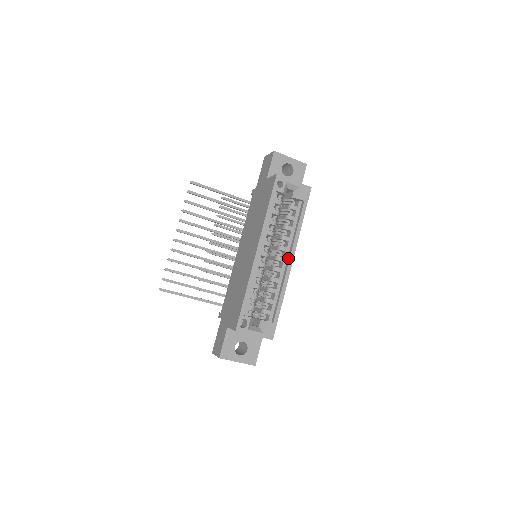
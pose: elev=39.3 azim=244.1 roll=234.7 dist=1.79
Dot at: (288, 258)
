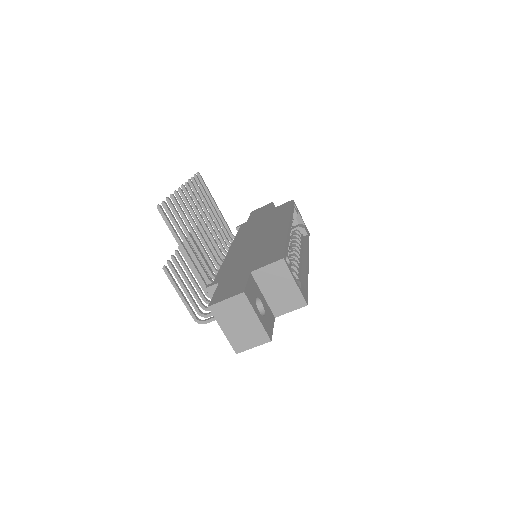
Dot at: (304, 258)
